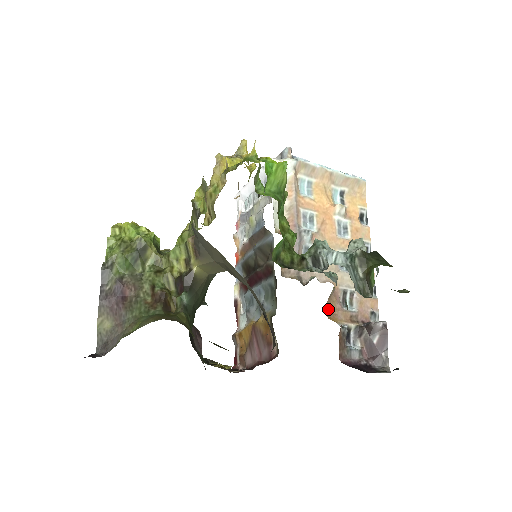
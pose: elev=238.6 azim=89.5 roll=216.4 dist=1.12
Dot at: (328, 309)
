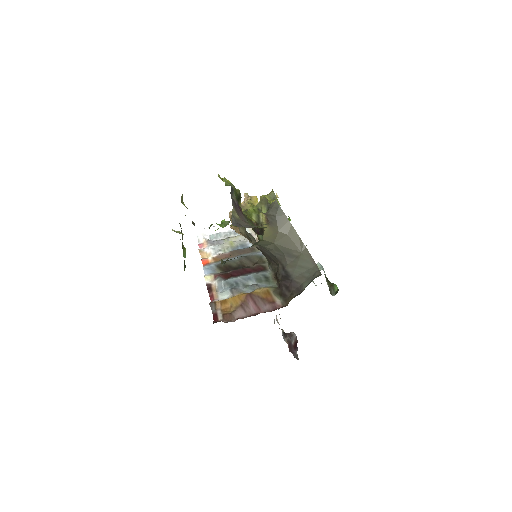
Dot at: occluded
